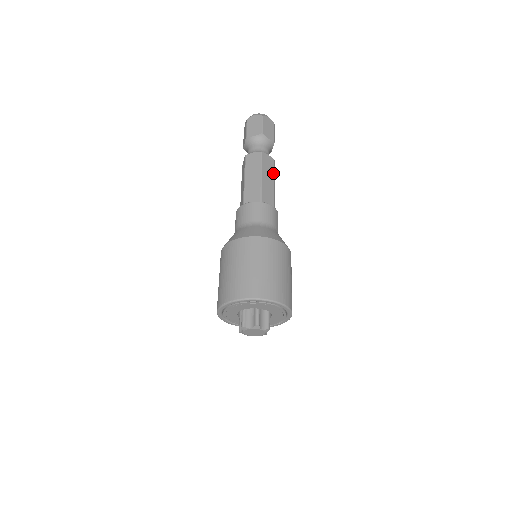
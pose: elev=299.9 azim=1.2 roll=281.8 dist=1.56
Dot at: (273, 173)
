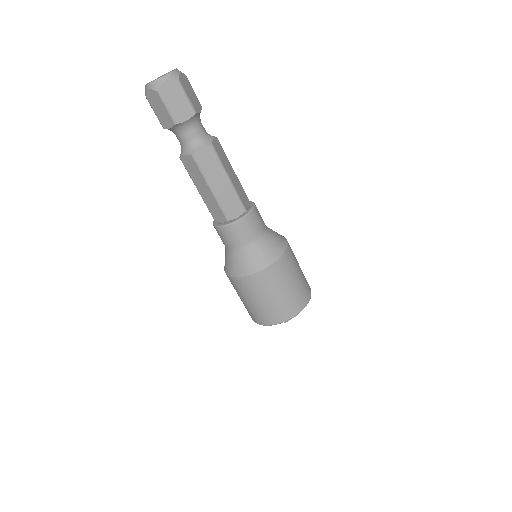
Dot at: (220, 166)
